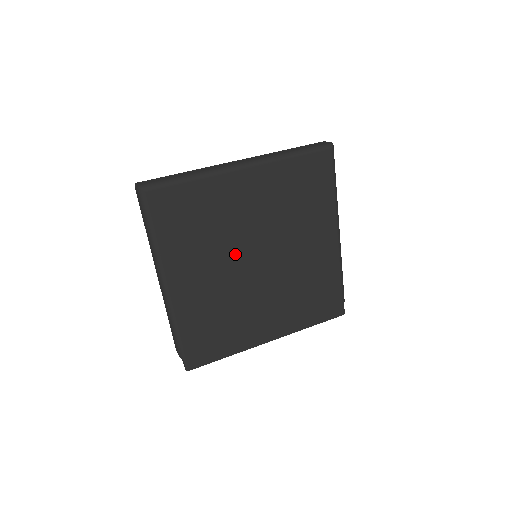
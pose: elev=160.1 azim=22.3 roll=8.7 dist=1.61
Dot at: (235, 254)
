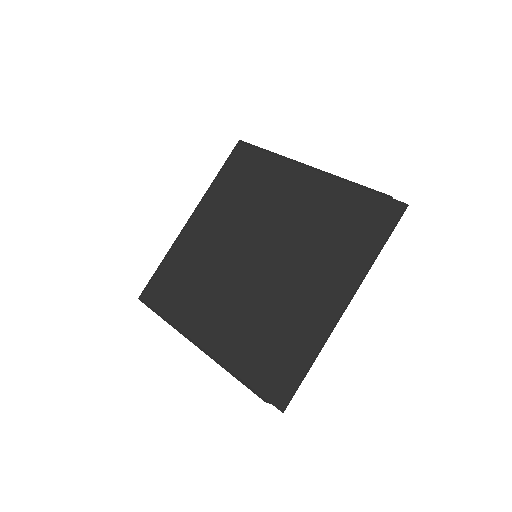
Dot at: (233, 271)
